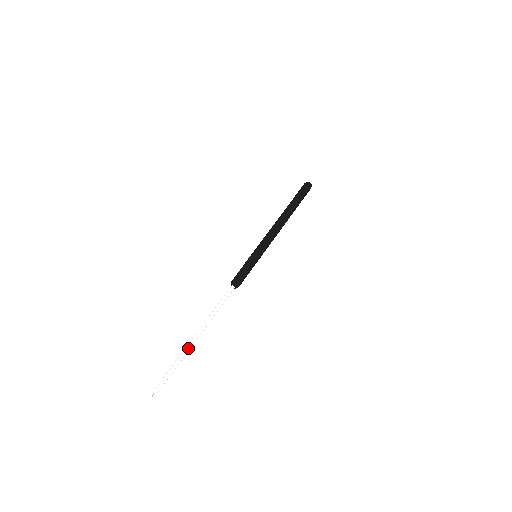
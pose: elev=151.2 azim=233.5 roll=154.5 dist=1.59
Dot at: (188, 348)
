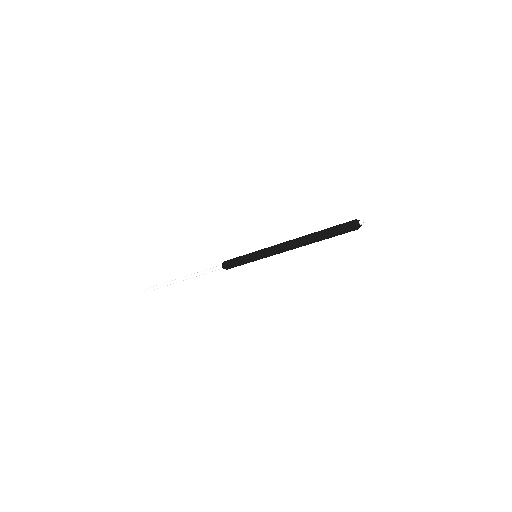
Dot at: (172, 283)
